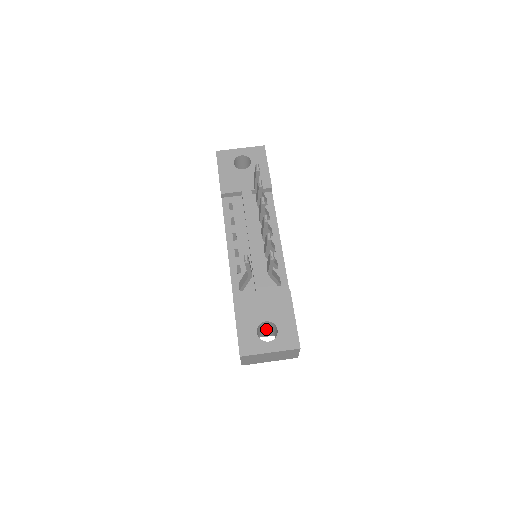
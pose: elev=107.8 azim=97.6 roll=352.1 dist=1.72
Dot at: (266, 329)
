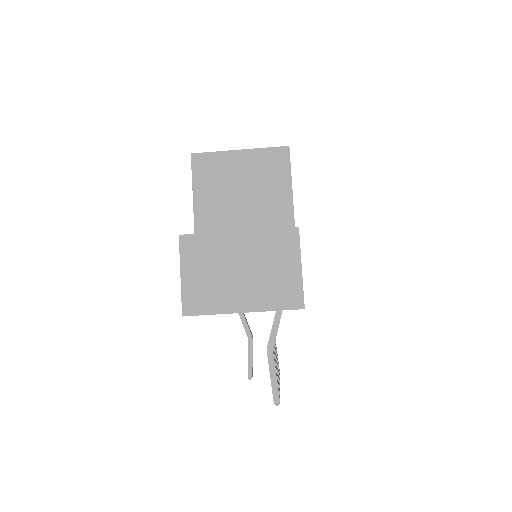
Dot at: occluded
